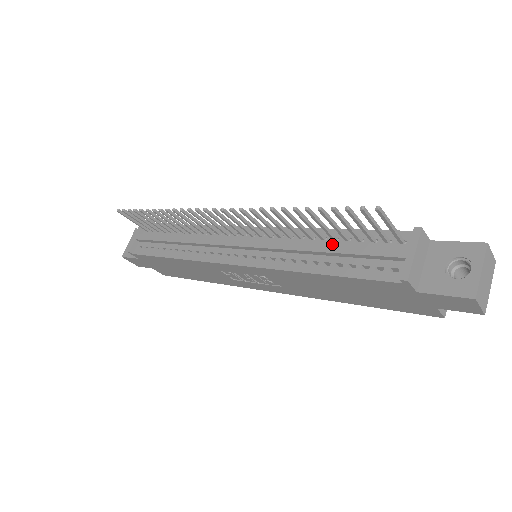
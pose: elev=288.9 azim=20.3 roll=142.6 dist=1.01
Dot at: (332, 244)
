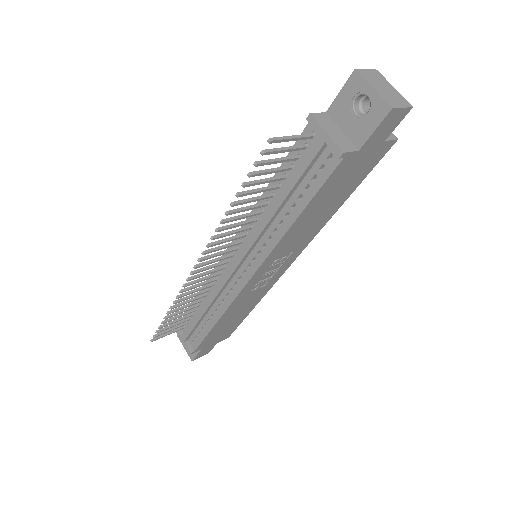
Dot at: (280, 192)
